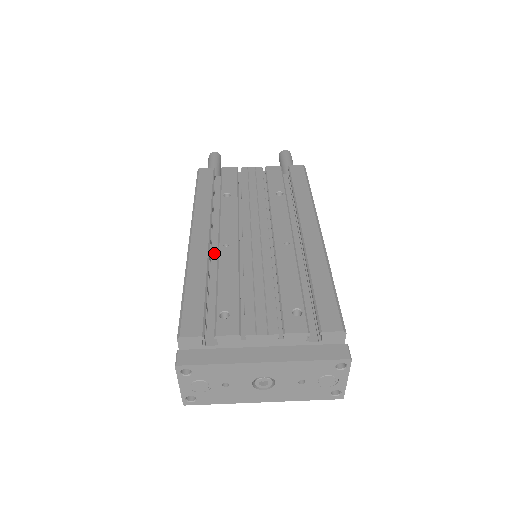
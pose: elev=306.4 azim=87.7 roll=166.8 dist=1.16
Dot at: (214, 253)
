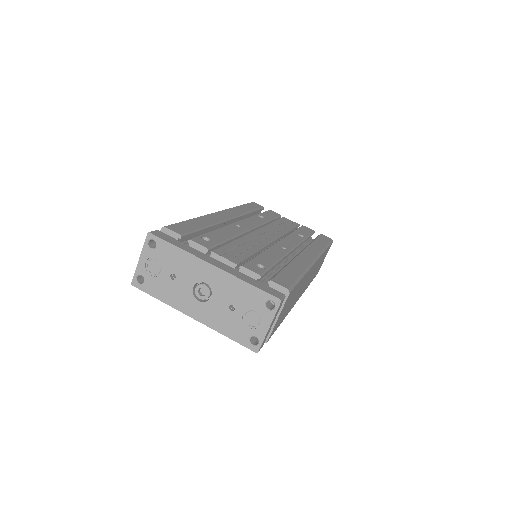
Dot at: occluded
